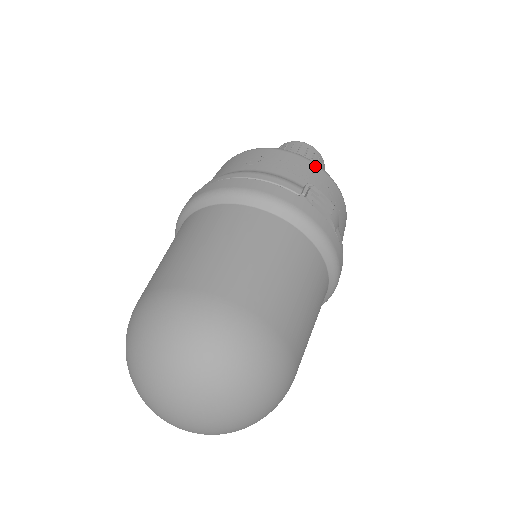
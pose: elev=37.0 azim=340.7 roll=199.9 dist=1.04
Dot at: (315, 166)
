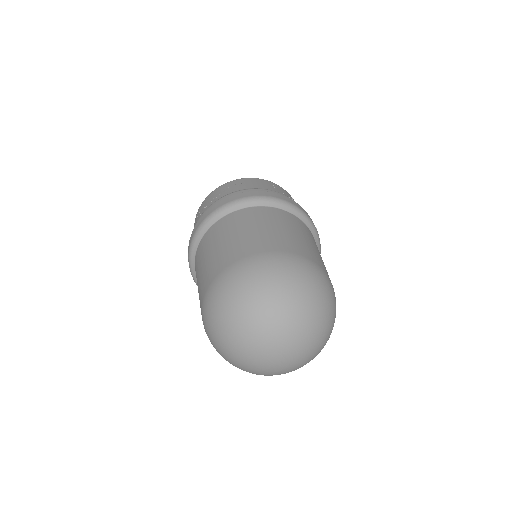
Dot at: occluded
